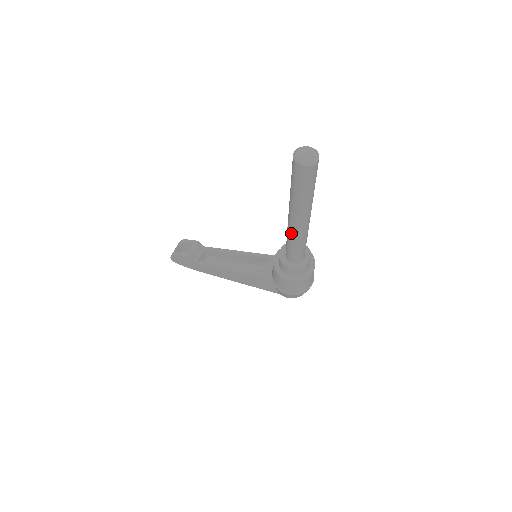
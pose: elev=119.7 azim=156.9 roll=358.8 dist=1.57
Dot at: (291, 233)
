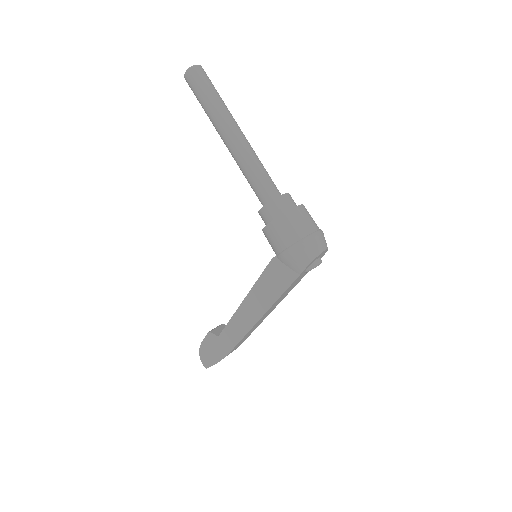
Dot at: (237, 158)
